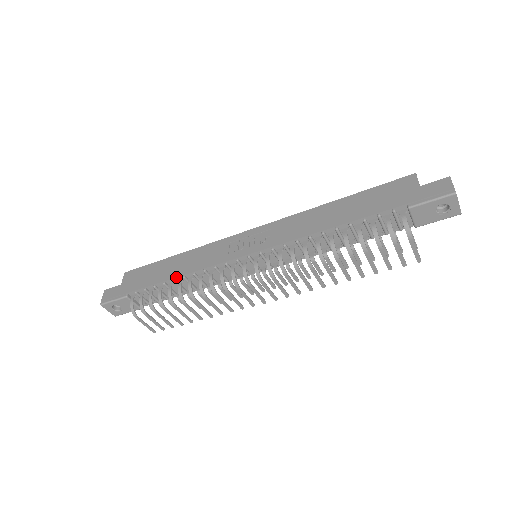
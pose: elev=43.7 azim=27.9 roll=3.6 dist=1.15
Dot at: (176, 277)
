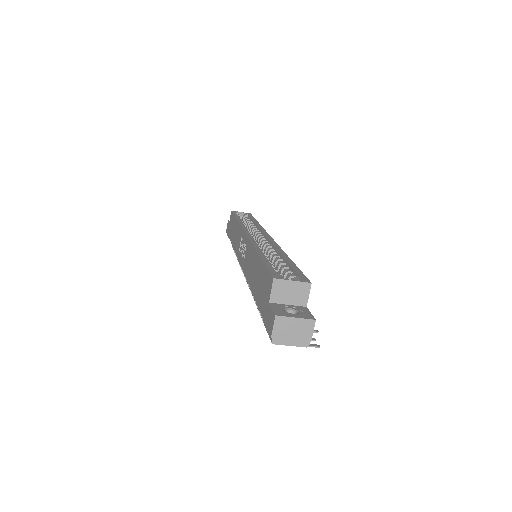
Dot at: occluded
